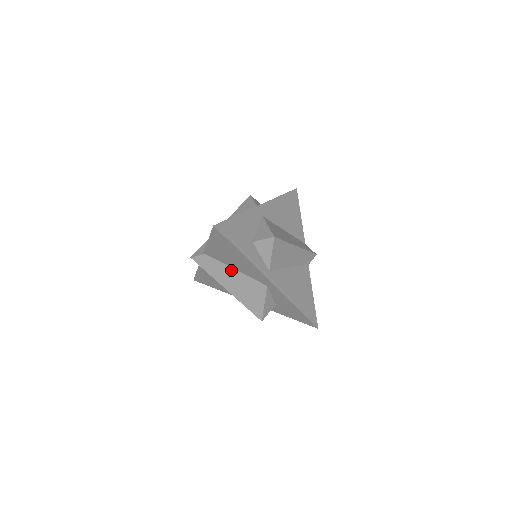
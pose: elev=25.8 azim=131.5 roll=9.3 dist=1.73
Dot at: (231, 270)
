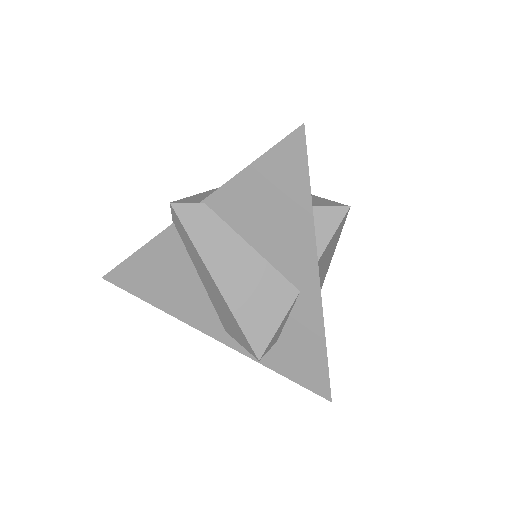
Dot at: (243, 246)
